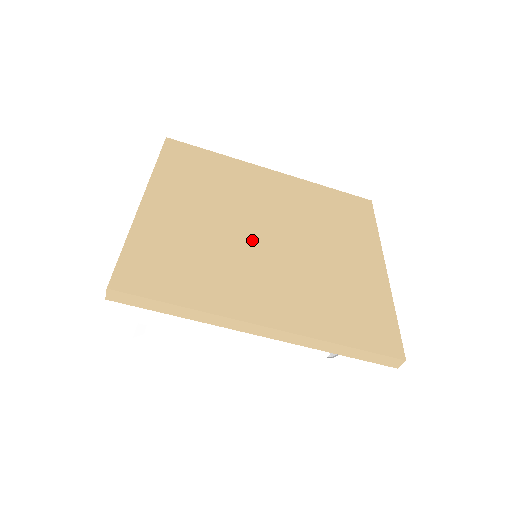
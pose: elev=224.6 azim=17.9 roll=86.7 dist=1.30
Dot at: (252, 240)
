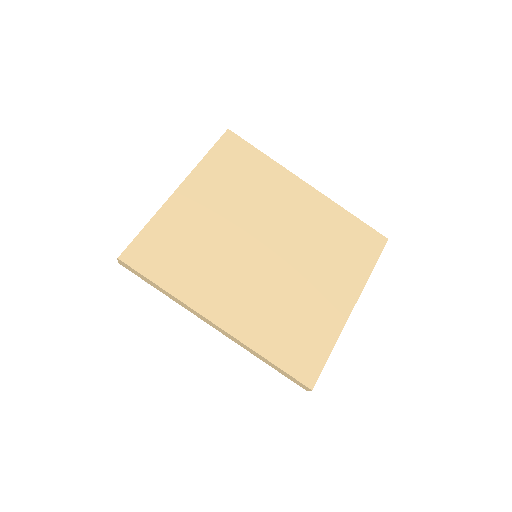
Dot at: (247, 249)
